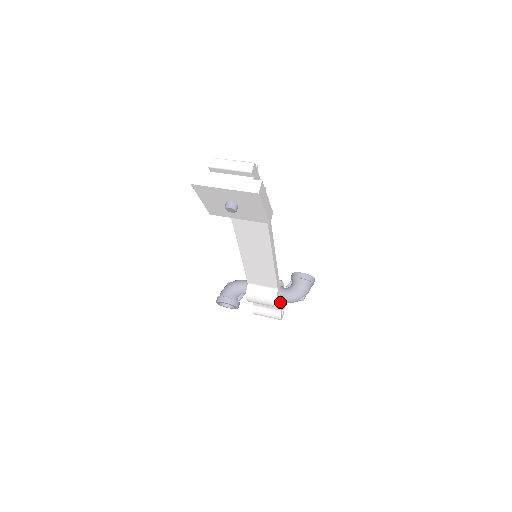
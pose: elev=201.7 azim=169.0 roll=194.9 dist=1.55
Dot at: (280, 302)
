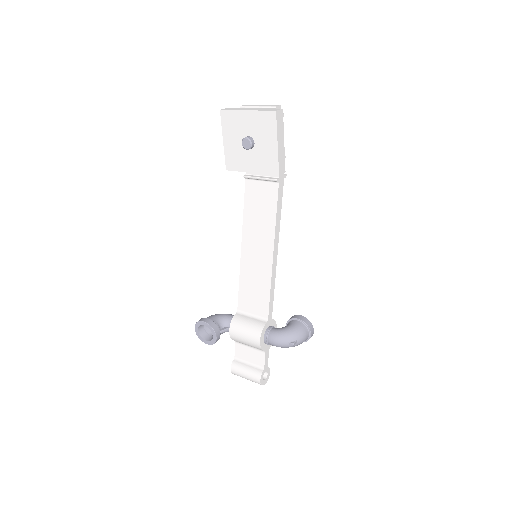
Dot at: (266, 342)
